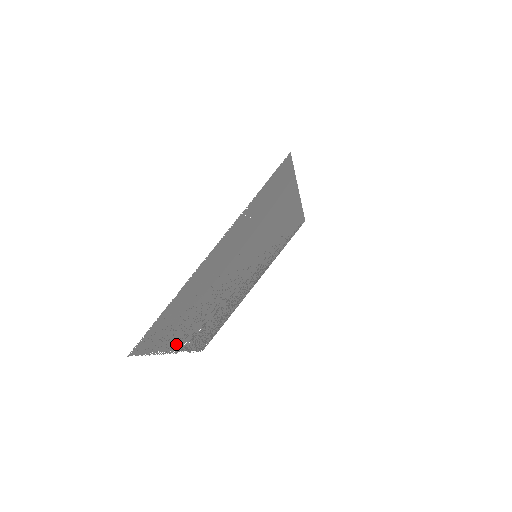
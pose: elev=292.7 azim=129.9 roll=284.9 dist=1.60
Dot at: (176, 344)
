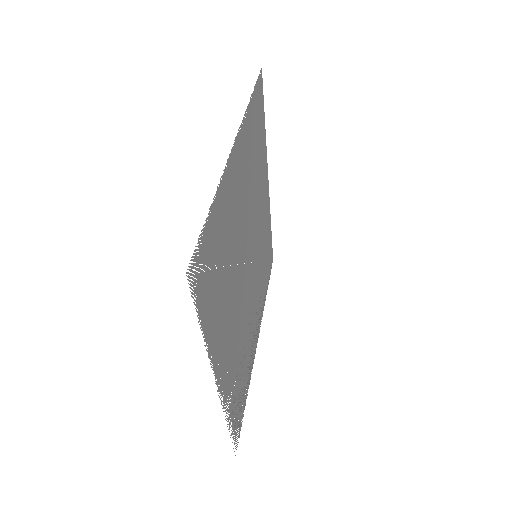
Dot at: occluded
